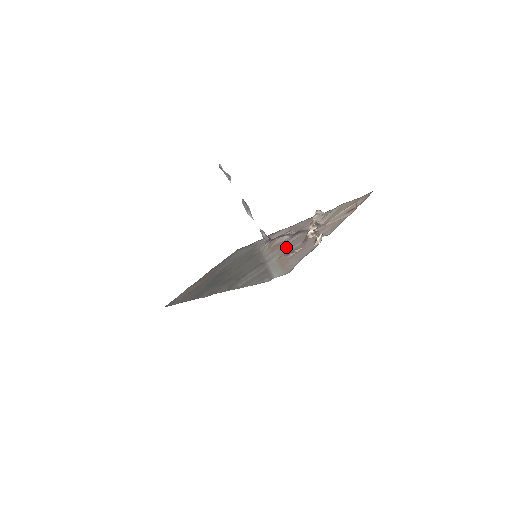
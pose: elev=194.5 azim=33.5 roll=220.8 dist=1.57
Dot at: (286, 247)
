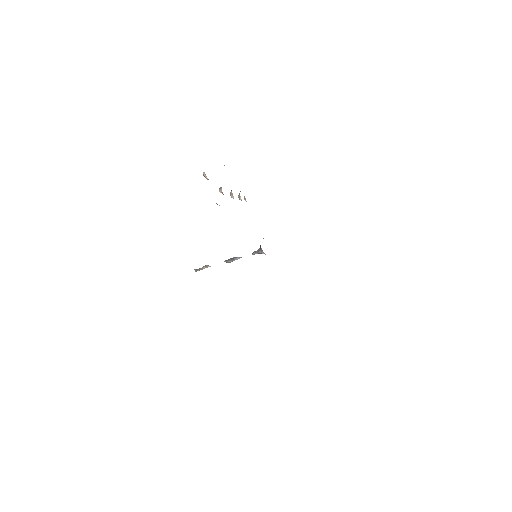
Dot at: occluded
